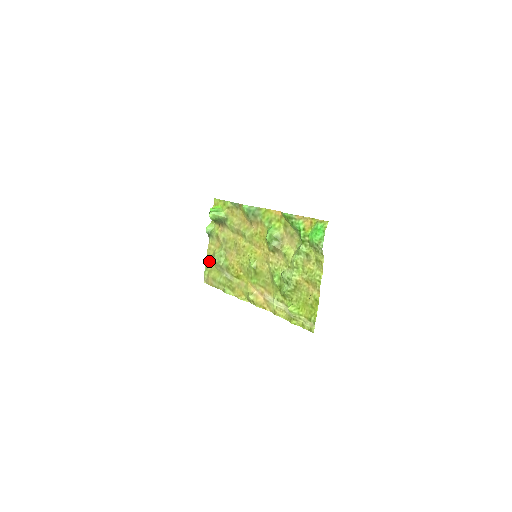
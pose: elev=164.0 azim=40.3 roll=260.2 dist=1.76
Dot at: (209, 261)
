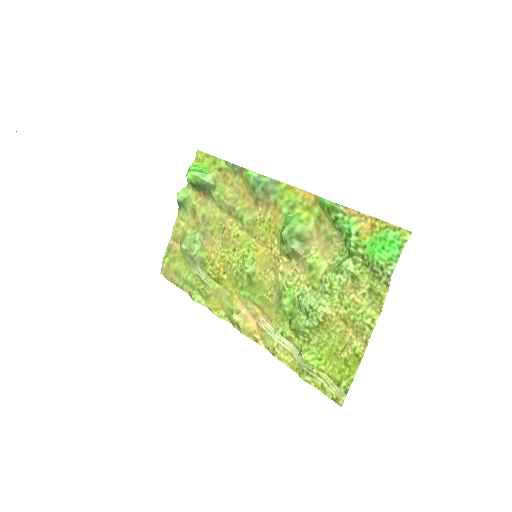
Dot at: (173, 244)
